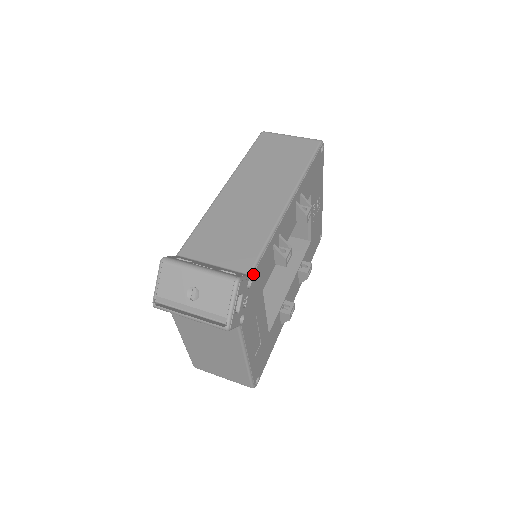
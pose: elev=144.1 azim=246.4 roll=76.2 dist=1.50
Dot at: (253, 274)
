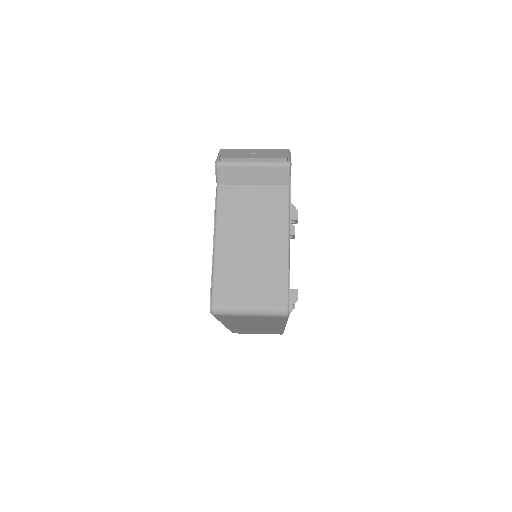
Dot at: occluded
